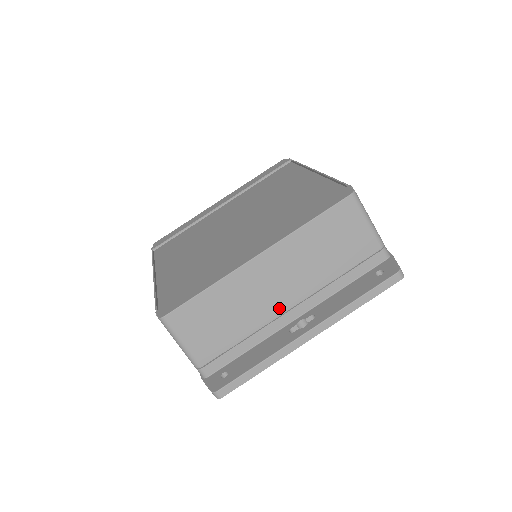
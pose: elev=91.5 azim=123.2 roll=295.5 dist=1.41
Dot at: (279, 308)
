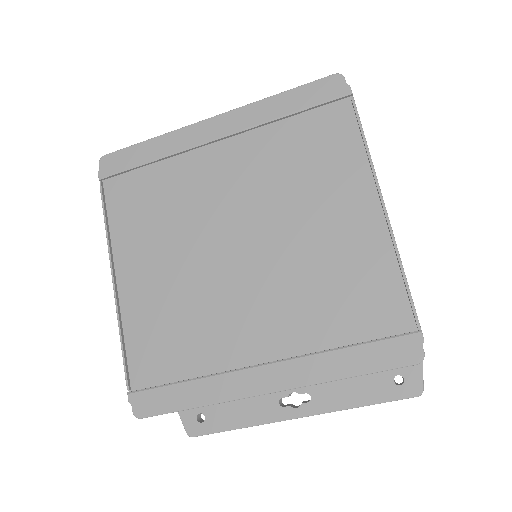
Dot at: occluded
